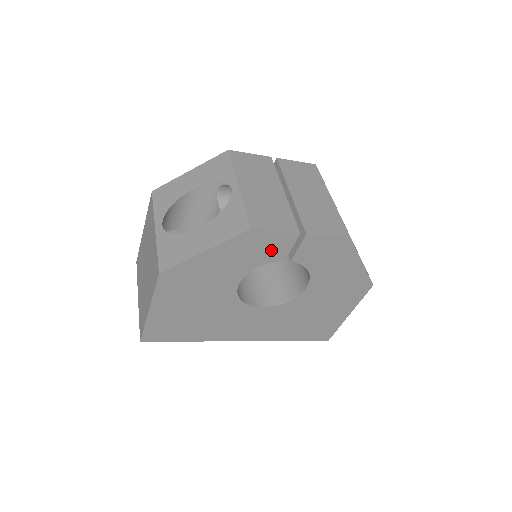
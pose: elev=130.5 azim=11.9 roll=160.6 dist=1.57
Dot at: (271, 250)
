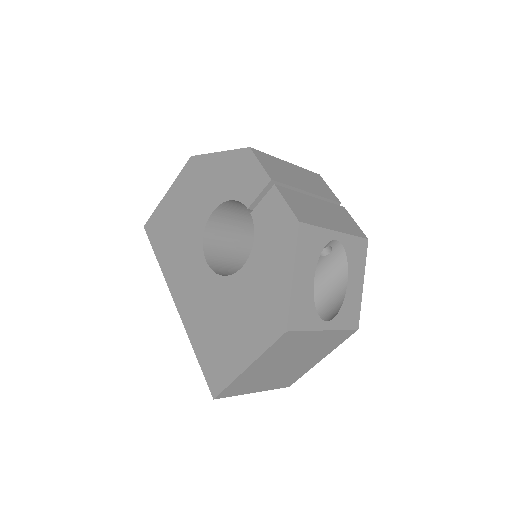
Dot at: (248, 185)
